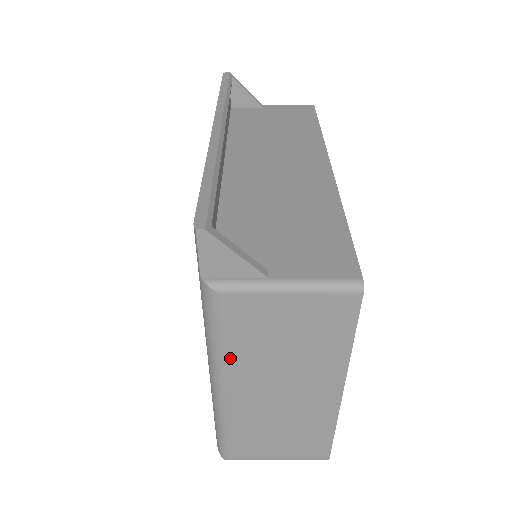
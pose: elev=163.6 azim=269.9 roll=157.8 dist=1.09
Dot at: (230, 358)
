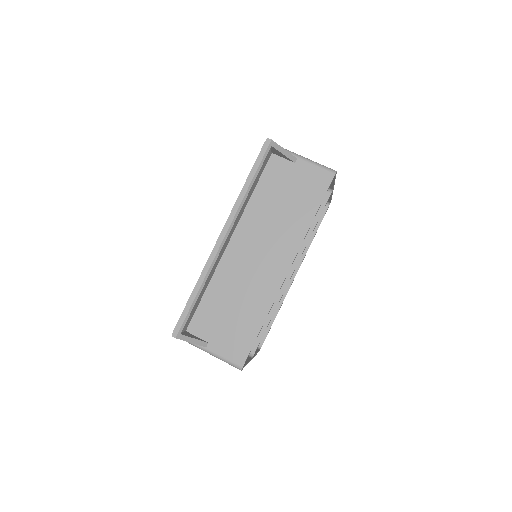
Dot at: occluded
